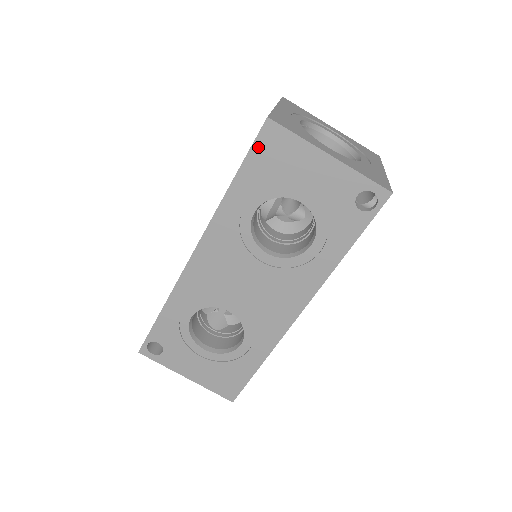
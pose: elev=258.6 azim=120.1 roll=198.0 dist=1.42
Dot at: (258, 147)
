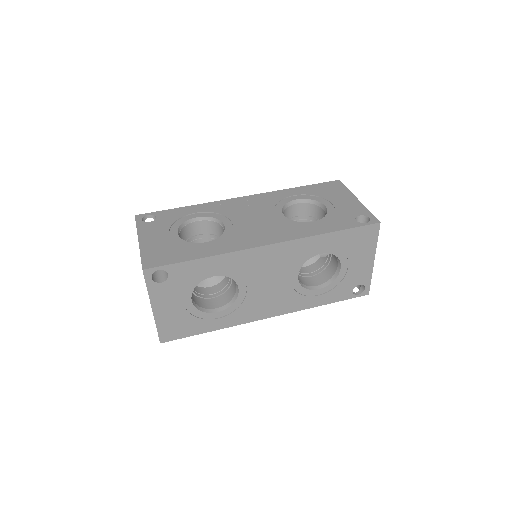
Dot at: (362, 230)
